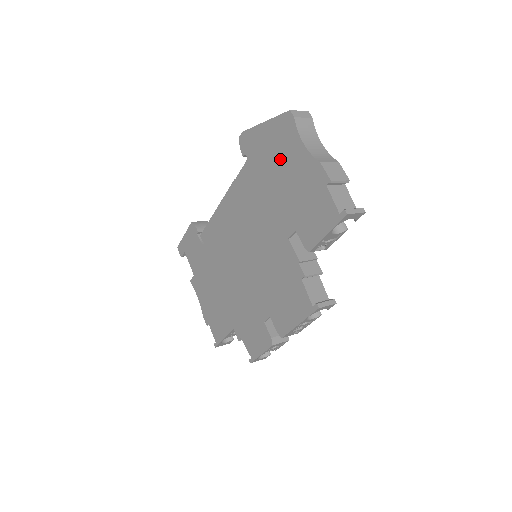
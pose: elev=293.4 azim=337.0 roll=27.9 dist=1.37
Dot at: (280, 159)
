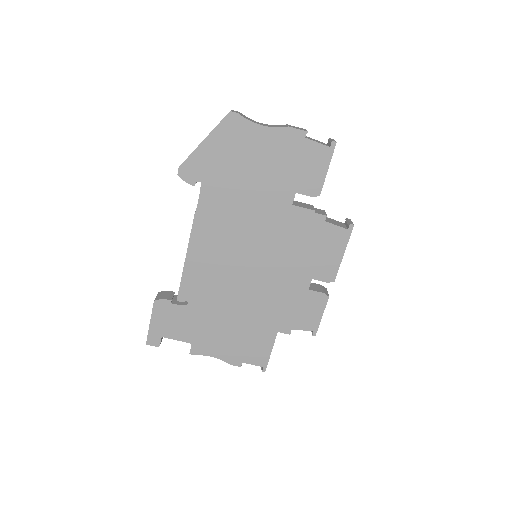
Dot at: (243, 154)
